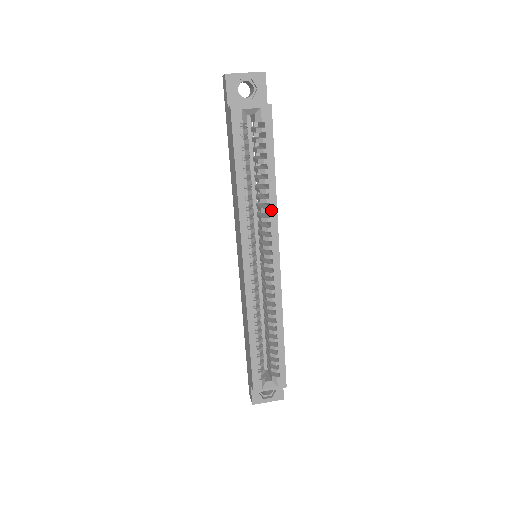
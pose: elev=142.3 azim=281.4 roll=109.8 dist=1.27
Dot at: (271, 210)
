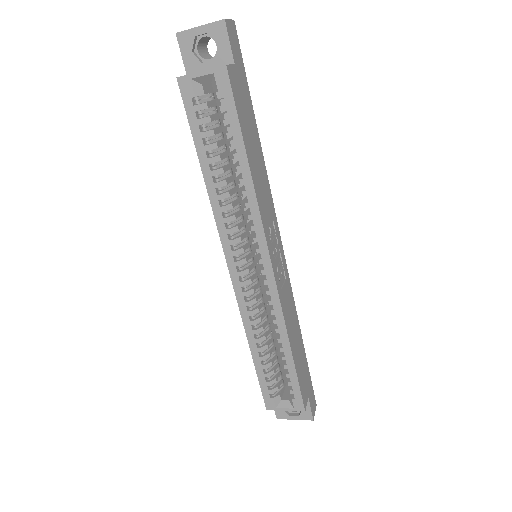
Dot at: (250, 205)
